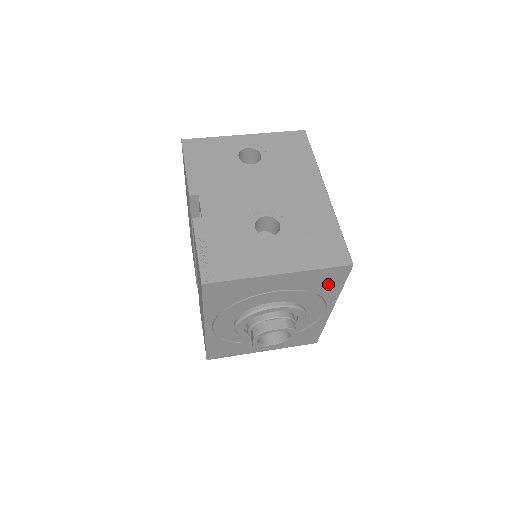
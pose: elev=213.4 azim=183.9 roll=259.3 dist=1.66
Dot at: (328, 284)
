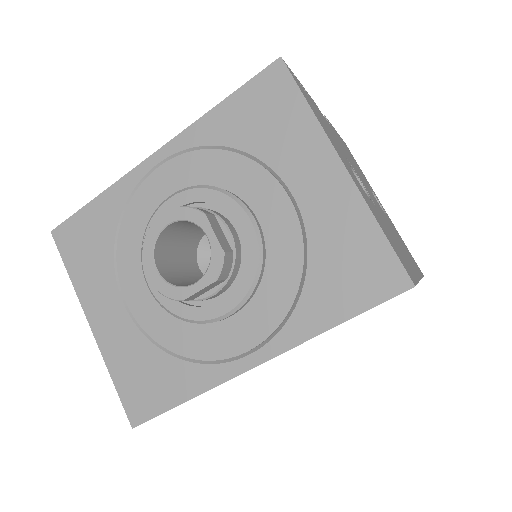
Dot at: (339, 285)
